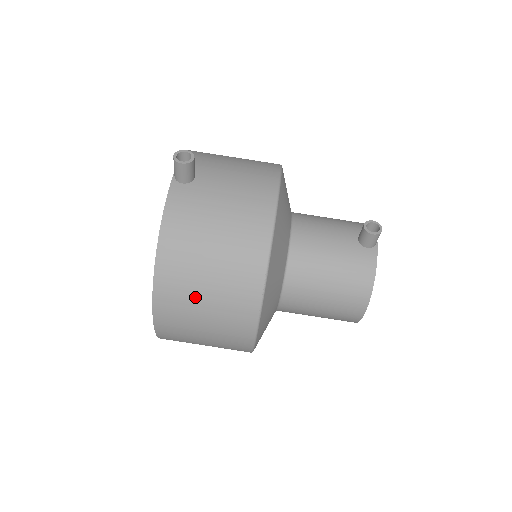
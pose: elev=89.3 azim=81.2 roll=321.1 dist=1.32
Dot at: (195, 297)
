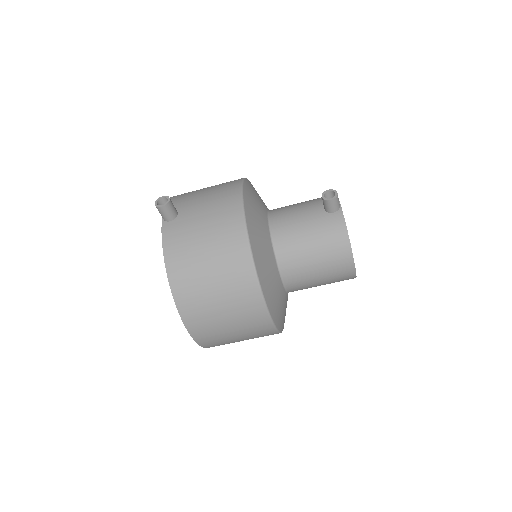
Dot at: (209, 301)
